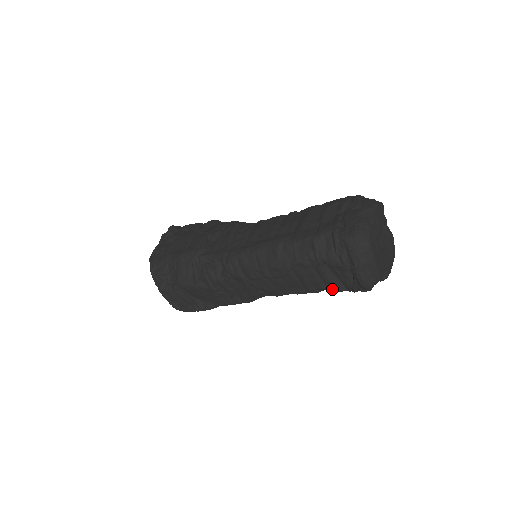
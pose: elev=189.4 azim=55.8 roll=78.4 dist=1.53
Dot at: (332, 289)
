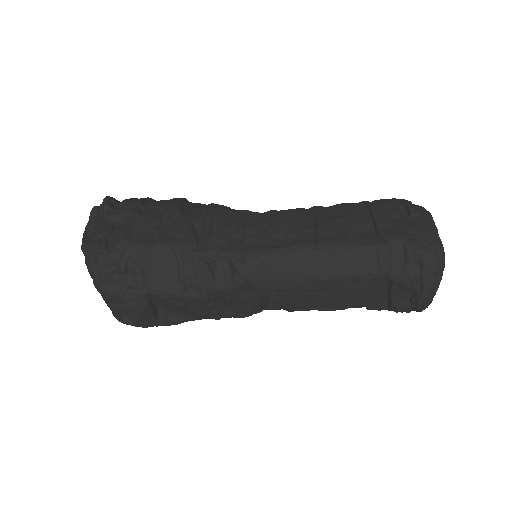
Dot at: (373, 308)
